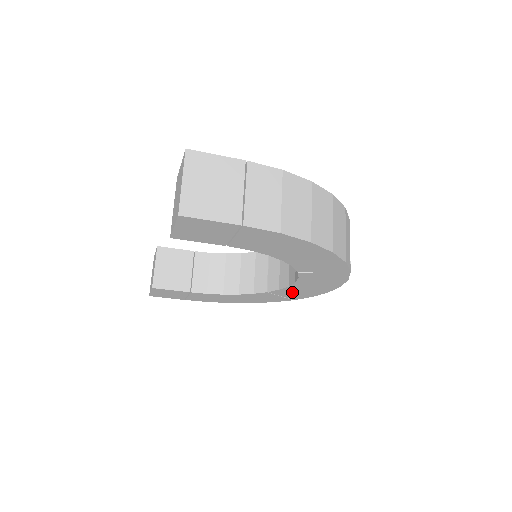
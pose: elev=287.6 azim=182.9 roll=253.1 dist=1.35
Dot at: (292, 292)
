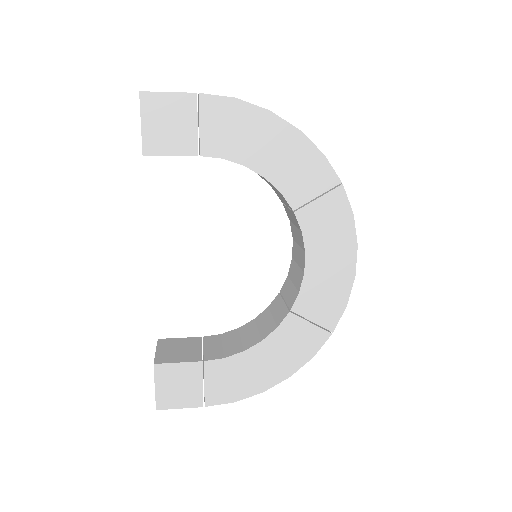
Dot at: (317, 297)
